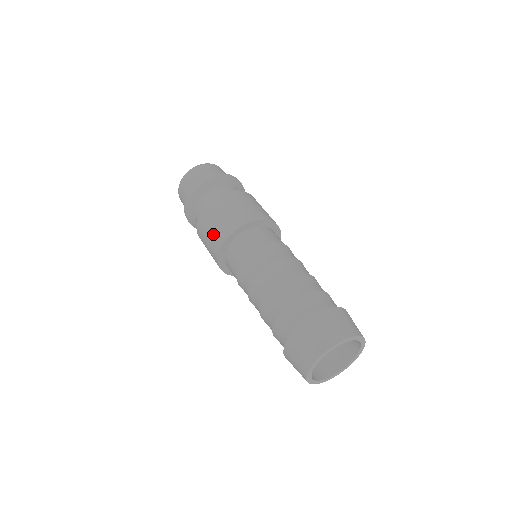
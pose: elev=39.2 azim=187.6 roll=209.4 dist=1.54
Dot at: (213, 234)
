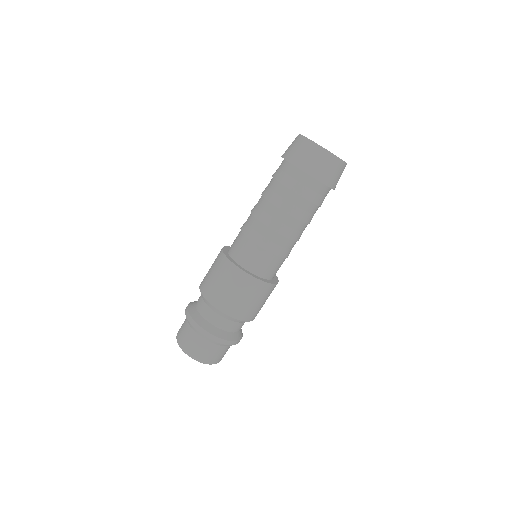
Dot at: (220, 274)
